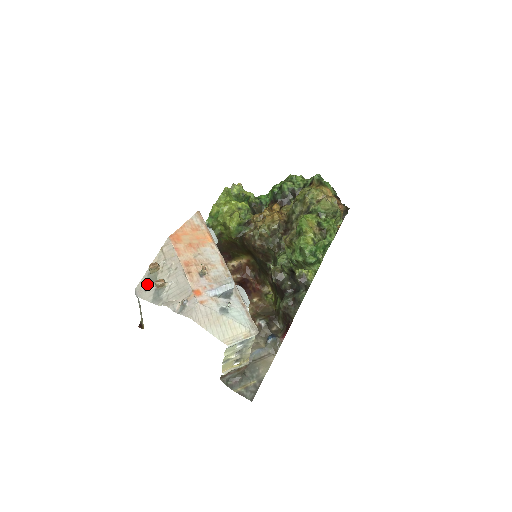
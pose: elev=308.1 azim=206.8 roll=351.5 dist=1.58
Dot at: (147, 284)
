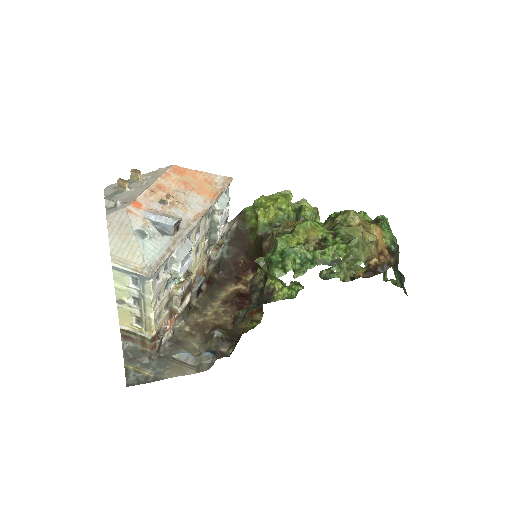
Dot at: occluded
